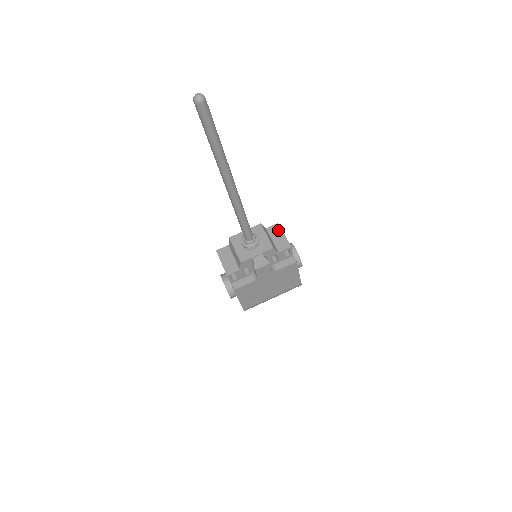
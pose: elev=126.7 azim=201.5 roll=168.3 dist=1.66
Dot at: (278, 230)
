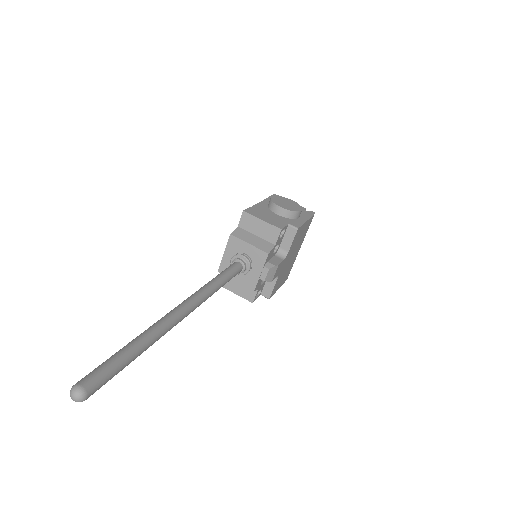
Dot at: (251, 220)
